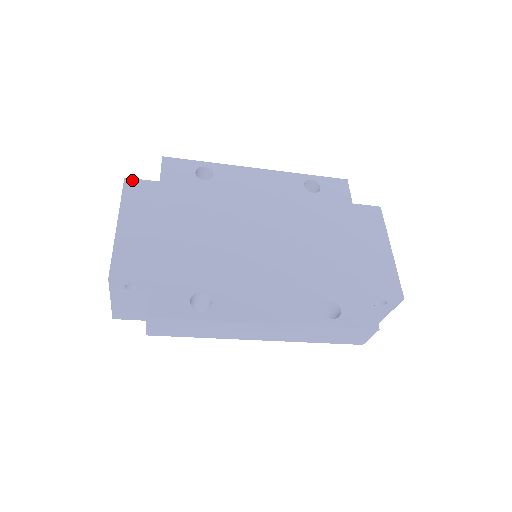
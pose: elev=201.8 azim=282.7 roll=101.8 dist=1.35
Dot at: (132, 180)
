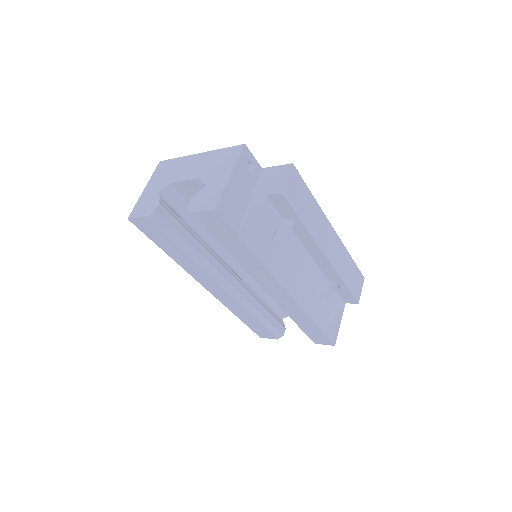
Dot at: occluded
